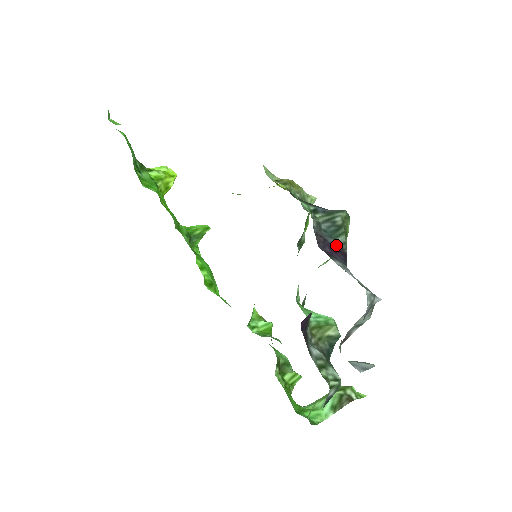
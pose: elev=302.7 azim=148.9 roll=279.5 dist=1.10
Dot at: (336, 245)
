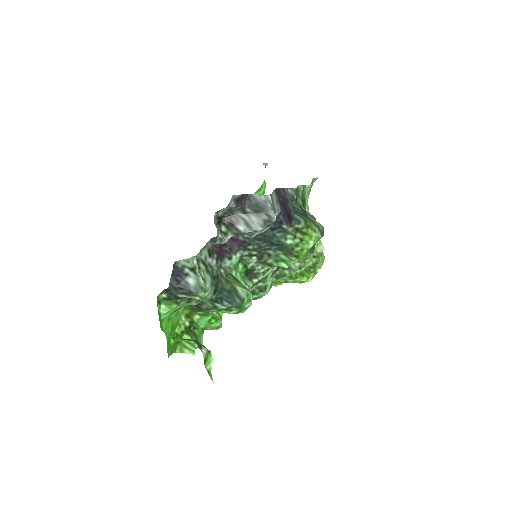
Dot at: (291, 212)
